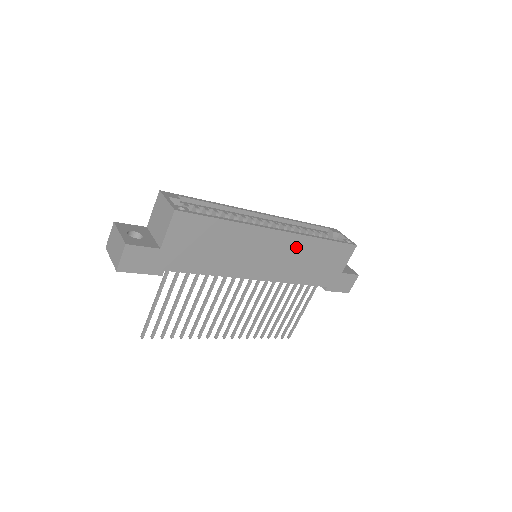
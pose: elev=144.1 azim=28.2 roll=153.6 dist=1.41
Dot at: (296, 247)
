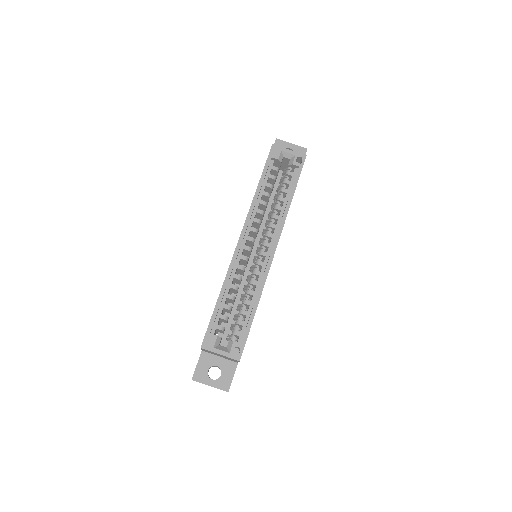
Dot at: occluded
